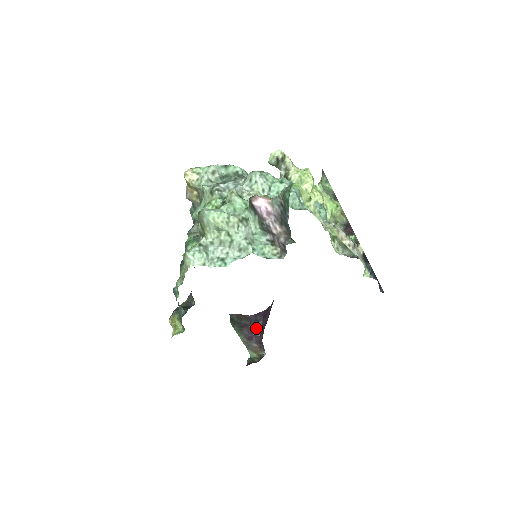
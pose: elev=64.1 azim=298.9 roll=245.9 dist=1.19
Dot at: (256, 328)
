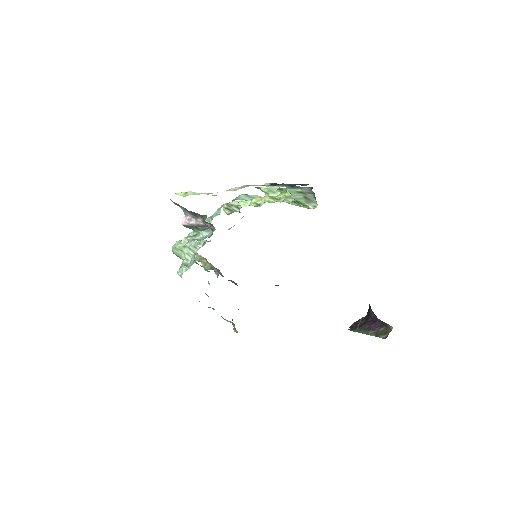
Dot at: (372, 317)
